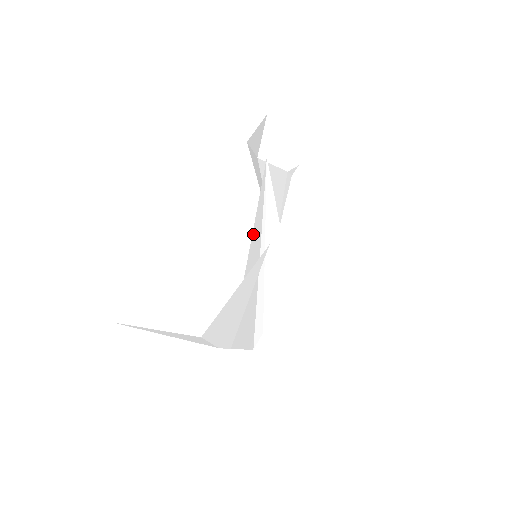
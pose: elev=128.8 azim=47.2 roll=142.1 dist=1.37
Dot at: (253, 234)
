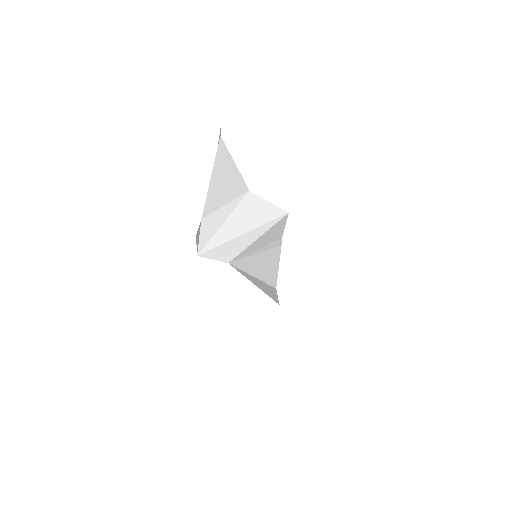
Dot at: (251, 273)
